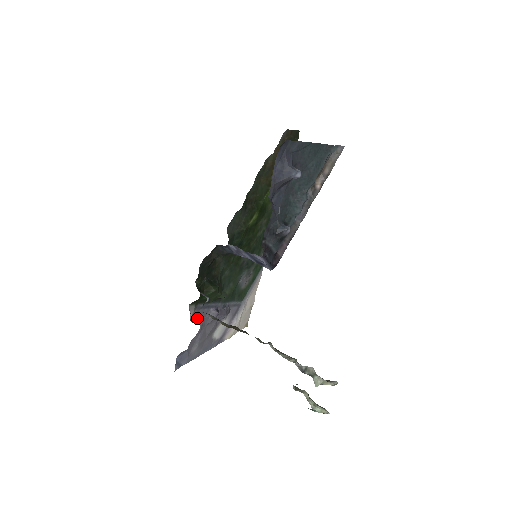
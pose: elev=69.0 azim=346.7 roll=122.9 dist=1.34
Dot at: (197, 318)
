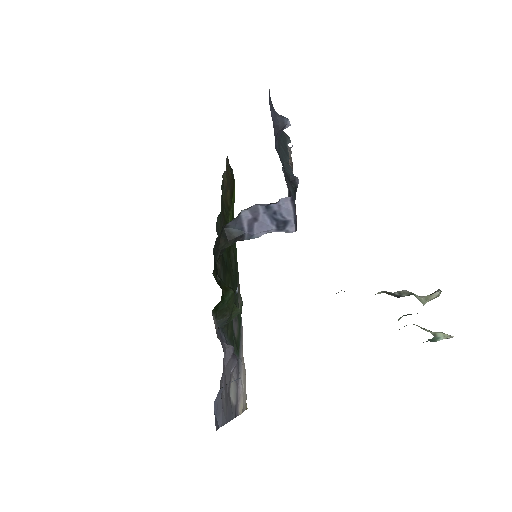
Dot at: occluded
